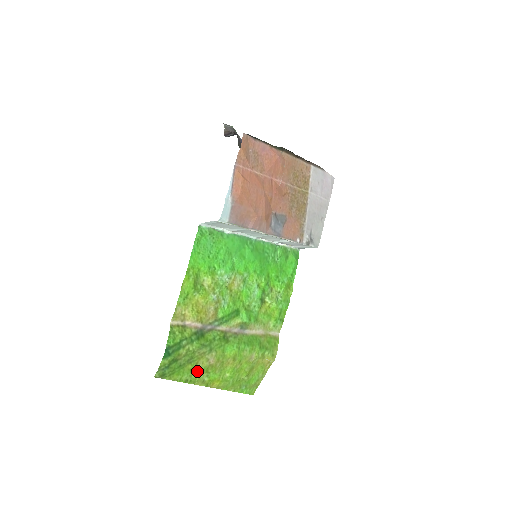
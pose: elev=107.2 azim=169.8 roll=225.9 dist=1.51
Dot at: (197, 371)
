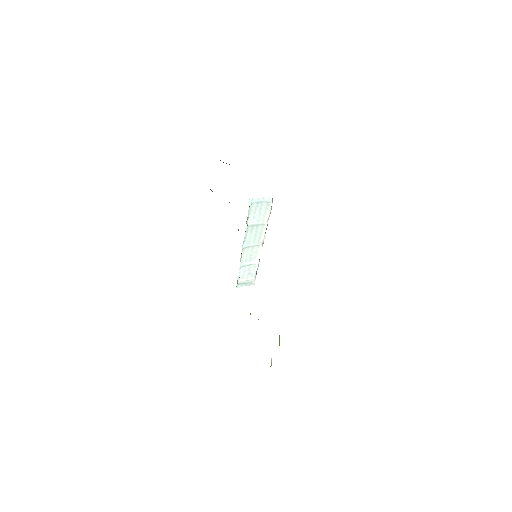
Dot at: occluded
